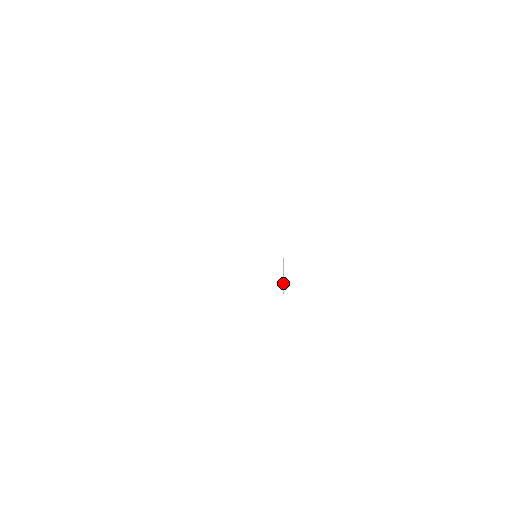
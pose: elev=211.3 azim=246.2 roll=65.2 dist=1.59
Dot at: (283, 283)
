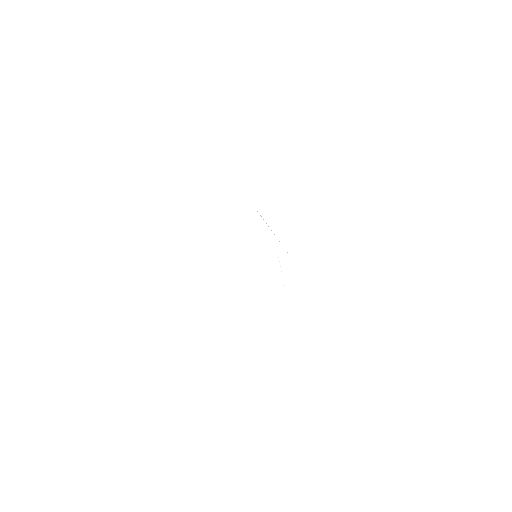
Dot at: occluded
